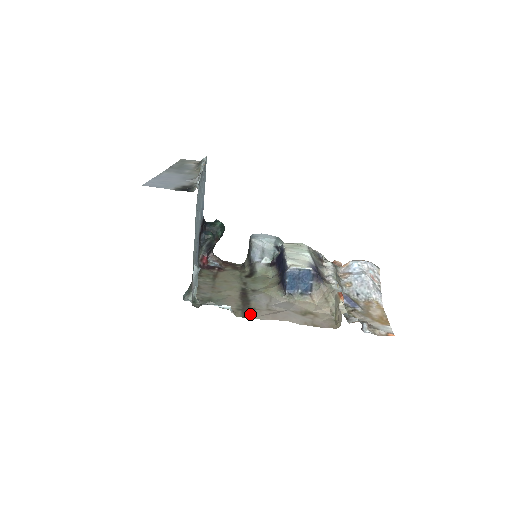
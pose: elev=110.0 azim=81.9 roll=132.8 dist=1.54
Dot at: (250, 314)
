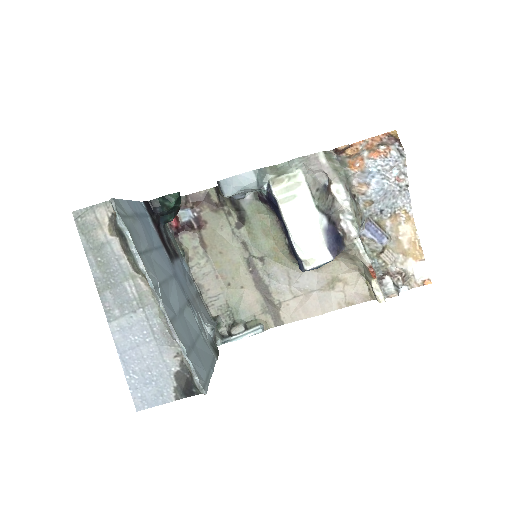
Dot at: (280, 317)
